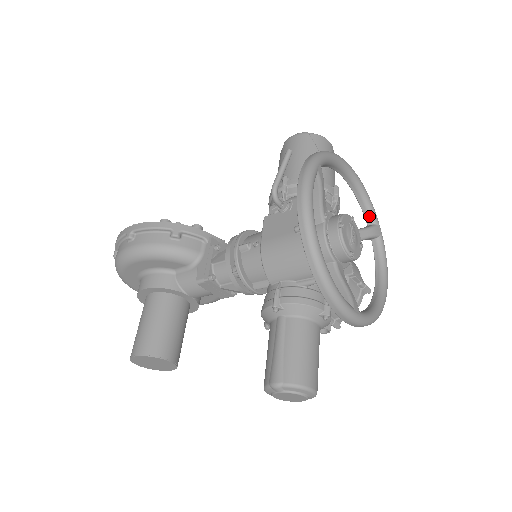
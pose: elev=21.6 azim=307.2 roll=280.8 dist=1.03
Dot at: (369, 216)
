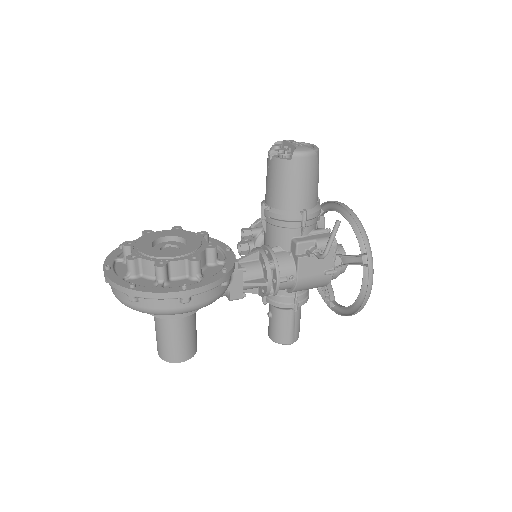
Dot at: occluded
